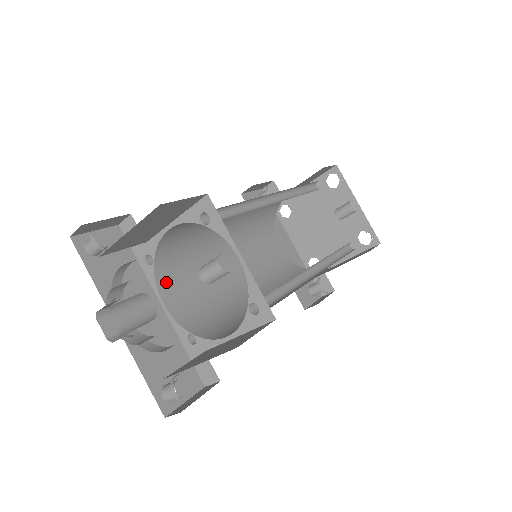
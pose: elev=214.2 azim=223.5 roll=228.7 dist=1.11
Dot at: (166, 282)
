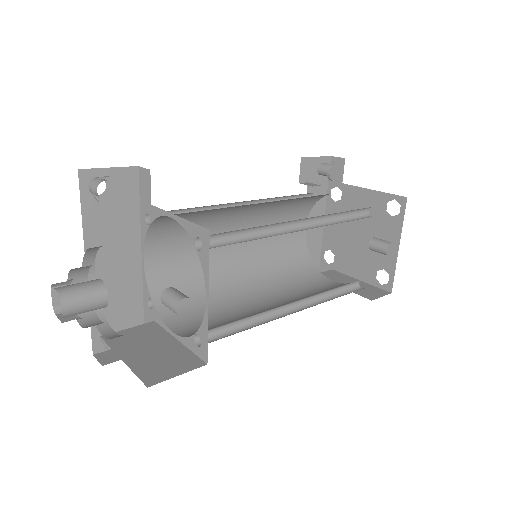
Dot at: (157, 240)
